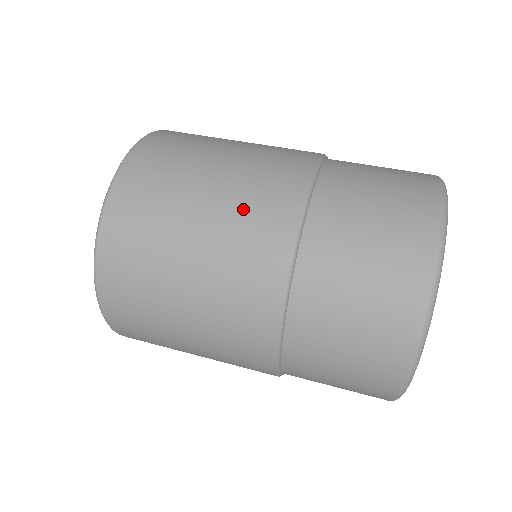
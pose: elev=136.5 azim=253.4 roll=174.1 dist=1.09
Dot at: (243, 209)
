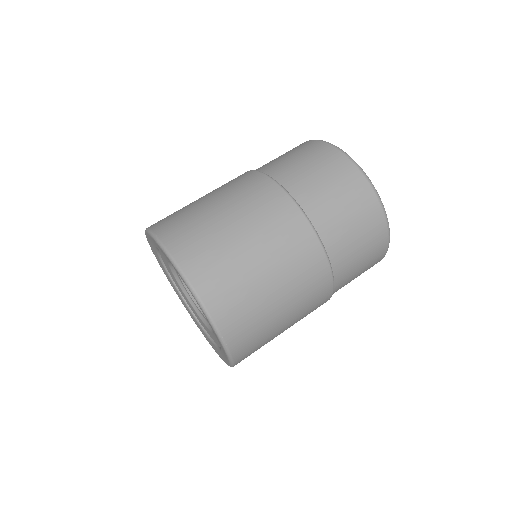
Dot at: (304, 293)
